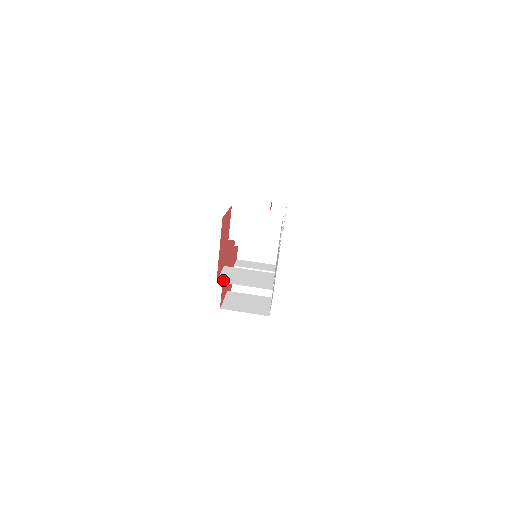
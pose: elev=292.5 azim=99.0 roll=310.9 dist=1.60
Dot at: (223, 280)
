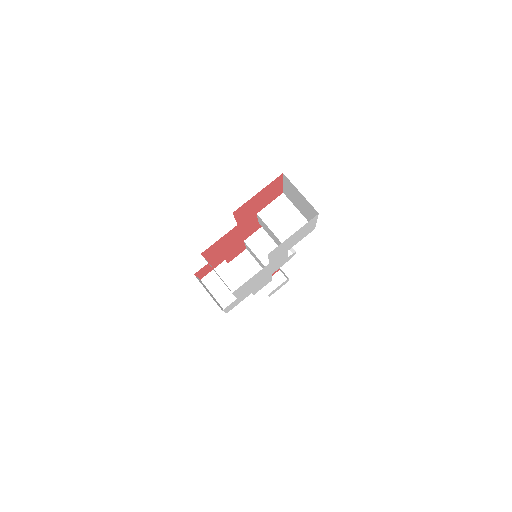
Dot at: occluded
